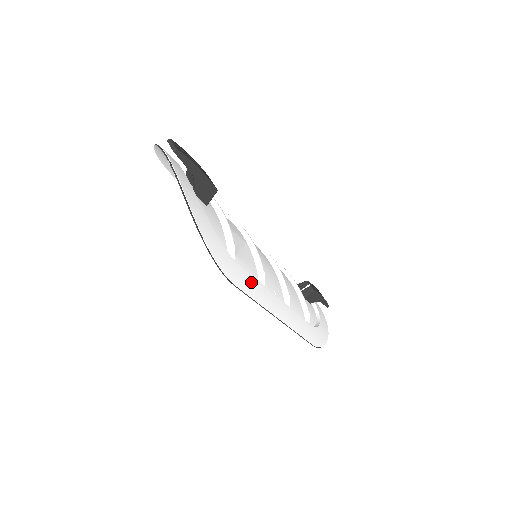
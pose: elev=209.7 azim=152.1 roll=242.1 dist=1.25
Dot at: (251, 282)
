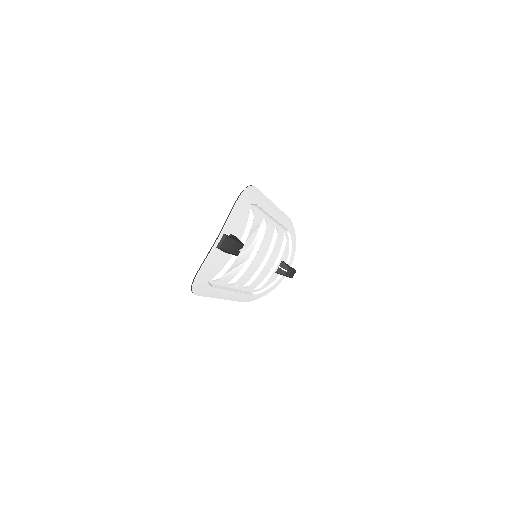
Dot at: (215, 291)
